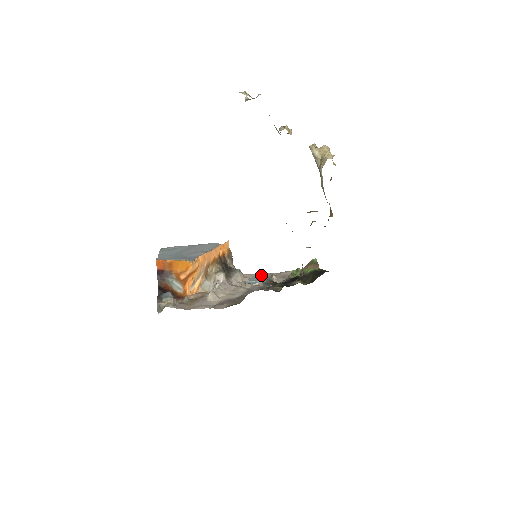
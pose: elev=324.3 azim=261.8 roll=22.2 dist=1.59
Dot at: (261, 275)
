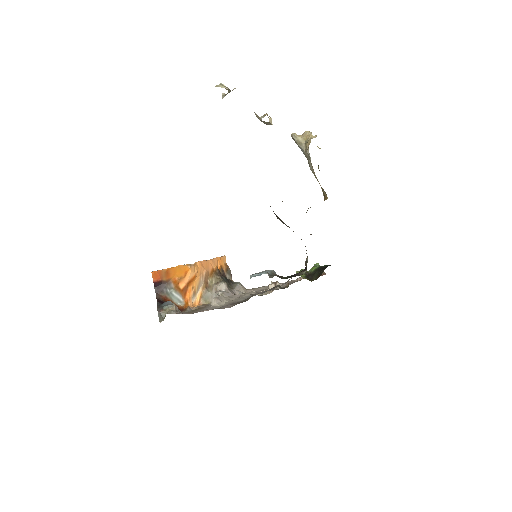
Dot at: (265, 270)
